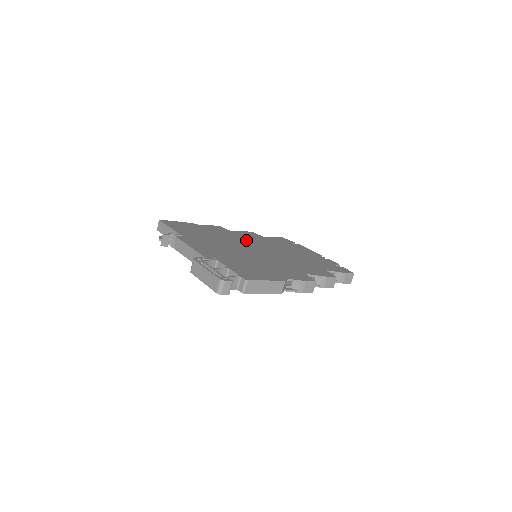
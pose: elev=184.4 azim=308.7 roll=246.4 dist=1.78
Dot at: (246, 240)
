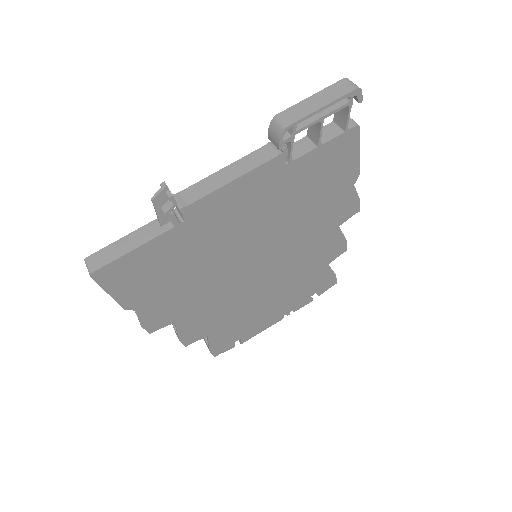
Dot at: occluded
